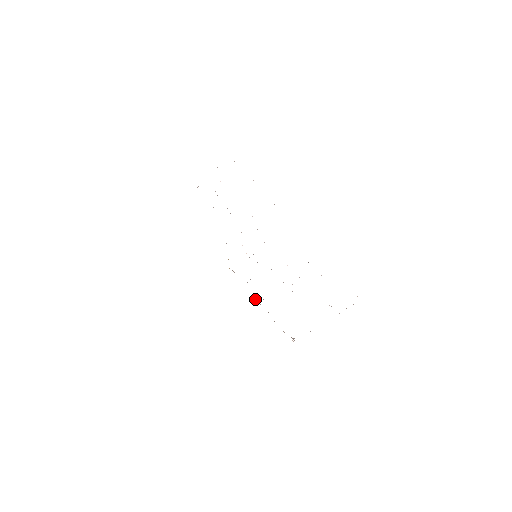
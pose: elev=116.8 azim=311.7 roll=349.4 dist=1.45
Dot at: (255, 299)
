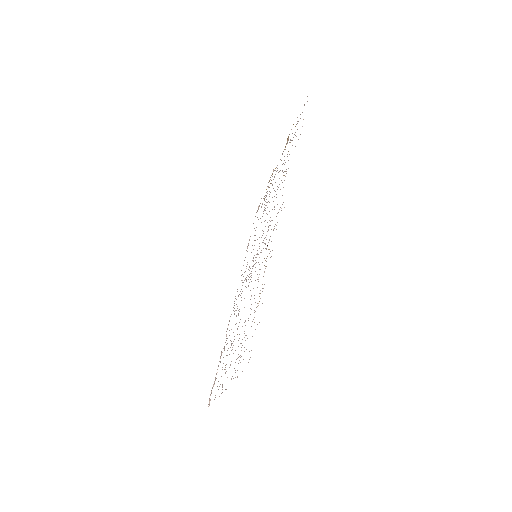
Dot at: (273, 170)
